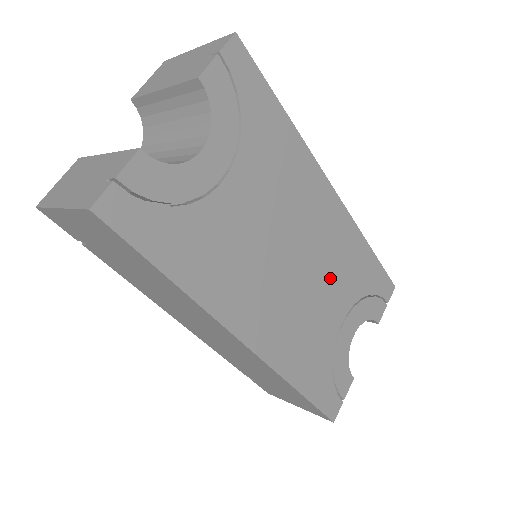
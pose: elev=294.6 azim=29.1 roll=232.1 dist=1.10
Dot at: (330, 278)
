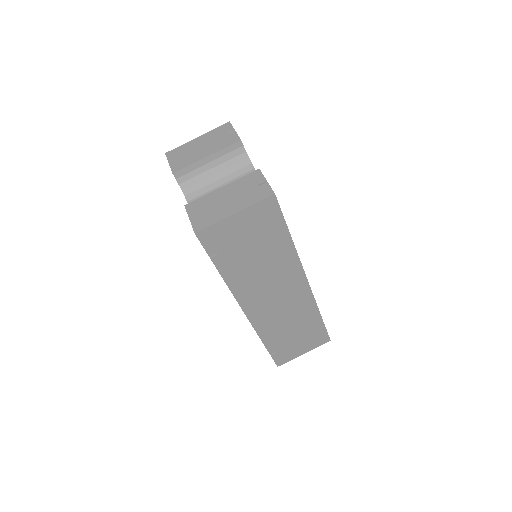
Dot at: occluded
